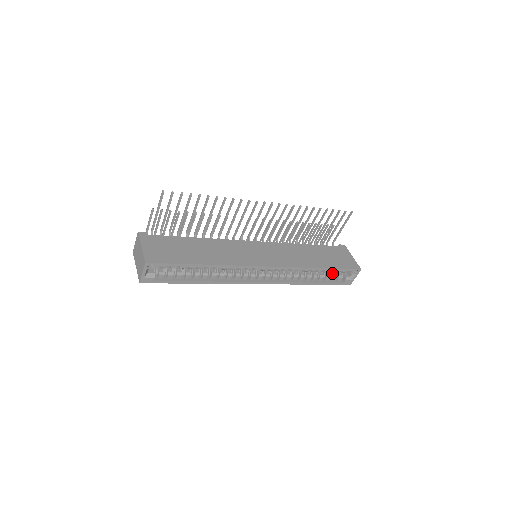
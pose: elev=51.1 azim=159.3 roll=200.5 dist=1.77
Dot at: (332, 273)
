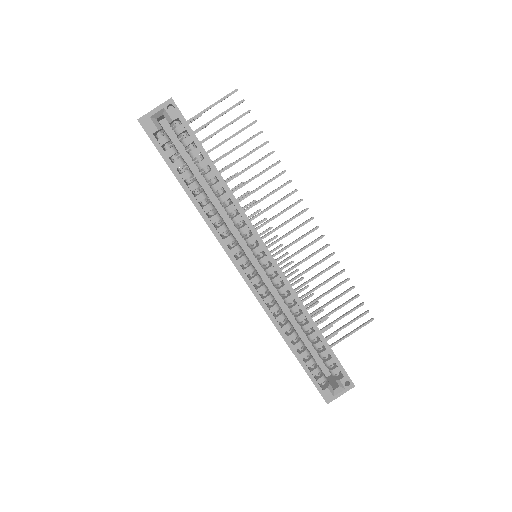
Dot at: occluded
